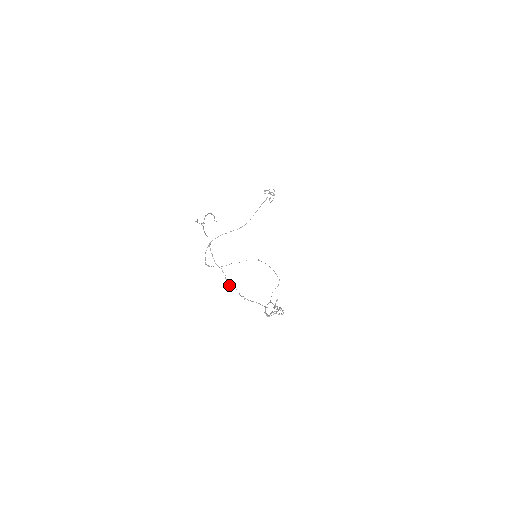
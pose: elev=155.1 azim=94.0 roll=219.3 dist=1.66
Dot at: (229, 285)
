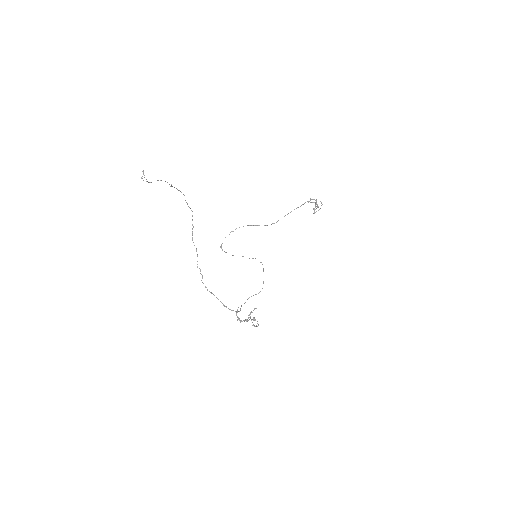
Dot at: (197, 267)
